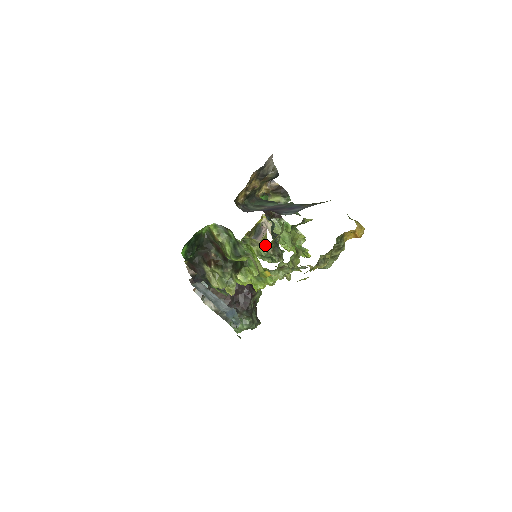
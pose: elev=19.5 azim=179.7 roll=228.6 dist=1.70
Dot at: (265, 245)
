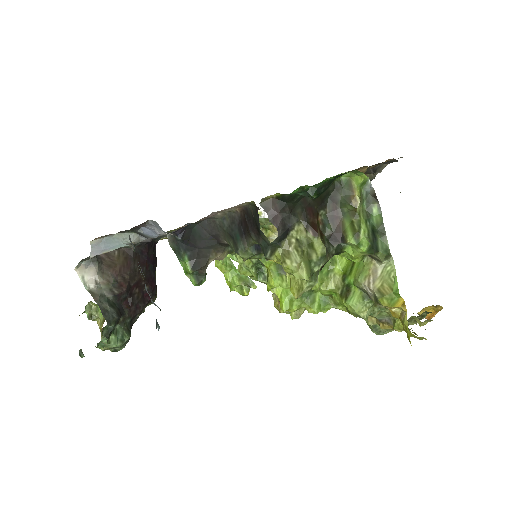
Dot at: occluded
